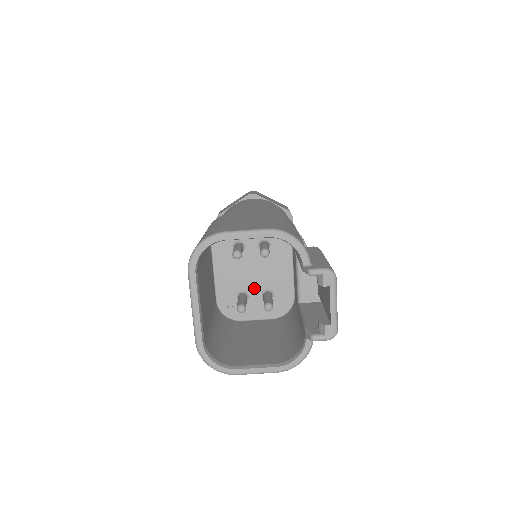
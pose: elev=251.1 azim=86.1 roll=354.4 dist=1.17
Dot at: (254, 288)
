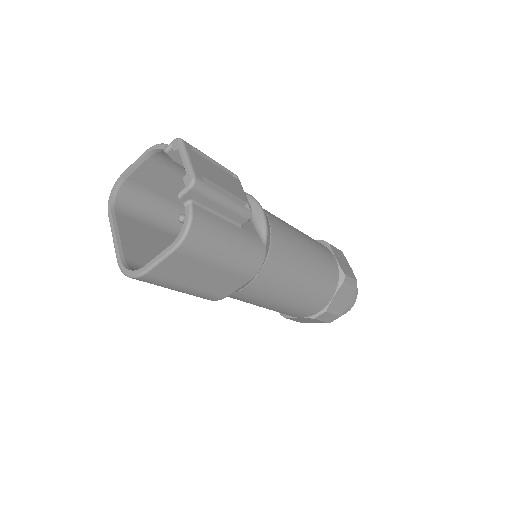
Dot at: occluded
